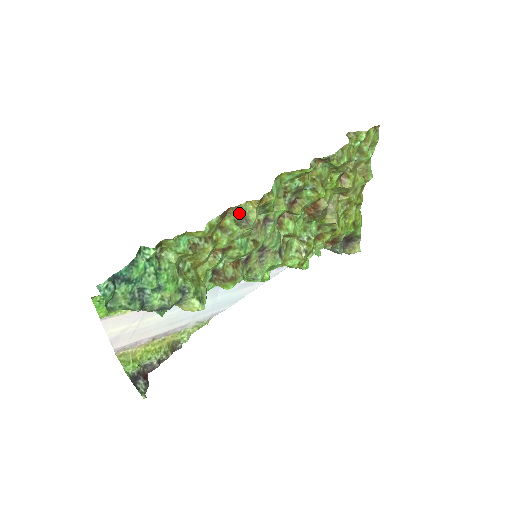
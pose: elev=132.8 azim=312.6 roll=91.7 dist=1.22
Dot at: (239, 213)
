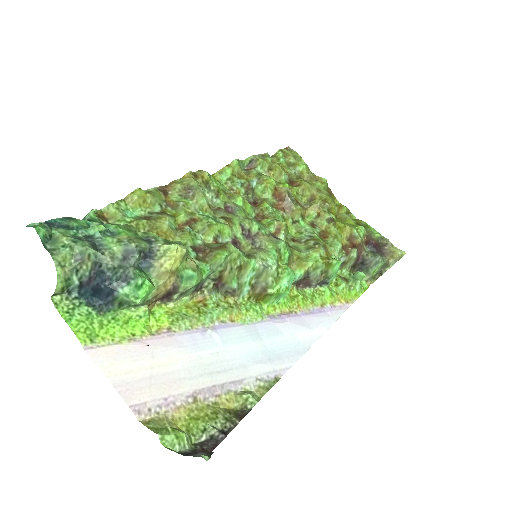
Dot at: (178, 186)
